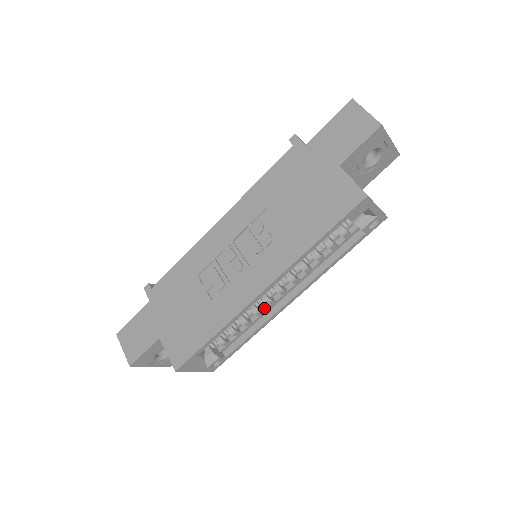
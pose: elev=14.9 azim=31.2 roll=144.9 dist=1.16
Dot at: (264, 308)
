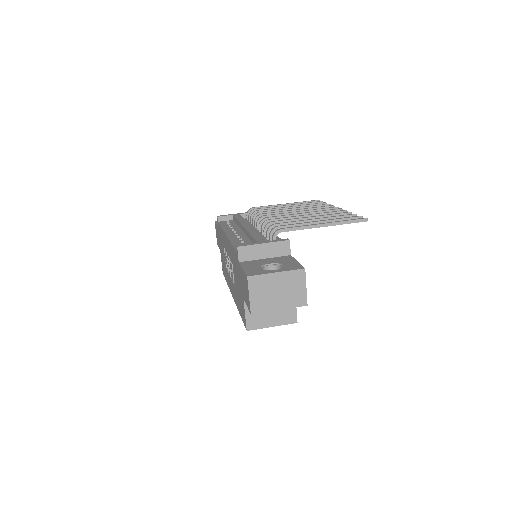
Dot at: occluded
